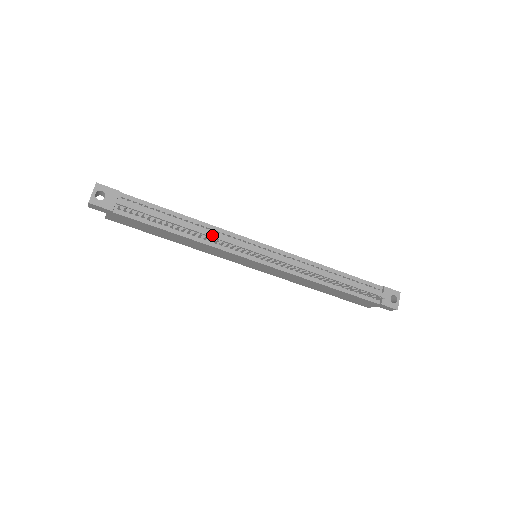
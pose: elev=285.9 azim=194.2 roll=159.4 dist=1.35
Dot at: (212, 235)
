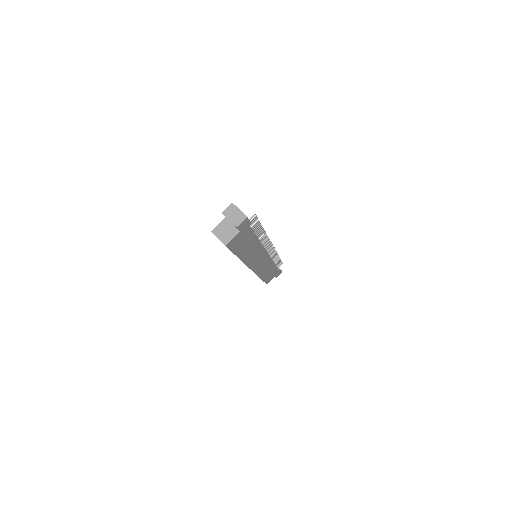
Dot at: occluded
